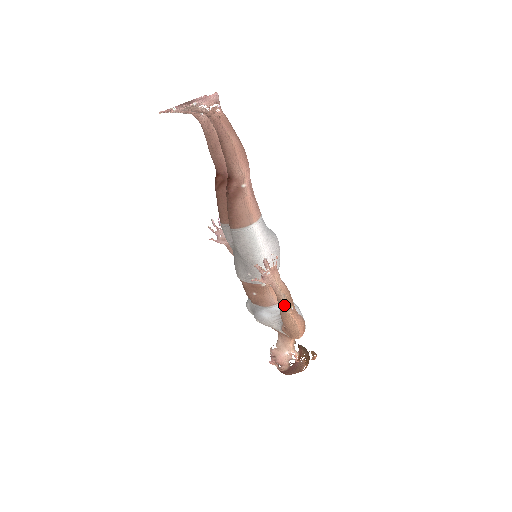
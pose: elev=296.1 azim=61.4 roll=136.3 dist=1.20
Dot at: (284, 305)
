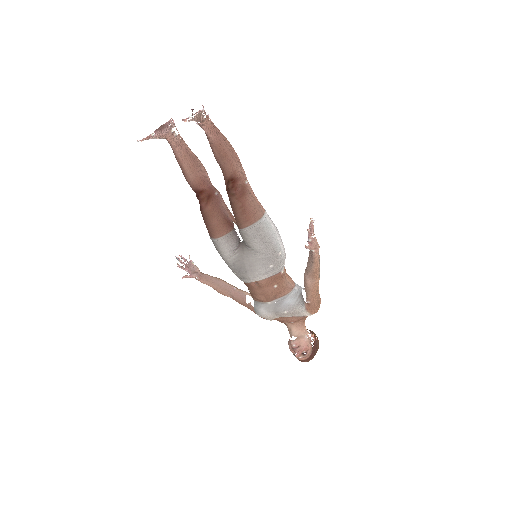
Dot at: (319, 270)
